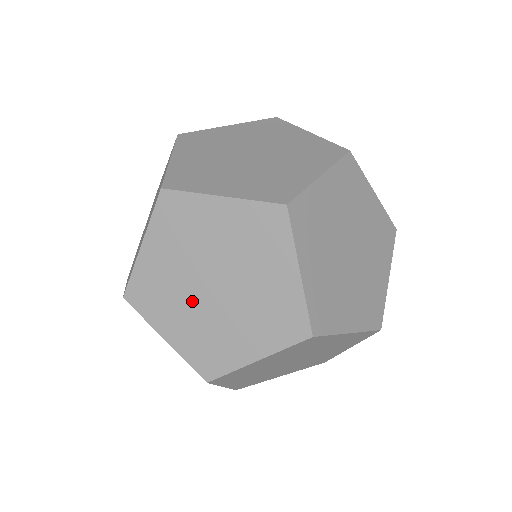
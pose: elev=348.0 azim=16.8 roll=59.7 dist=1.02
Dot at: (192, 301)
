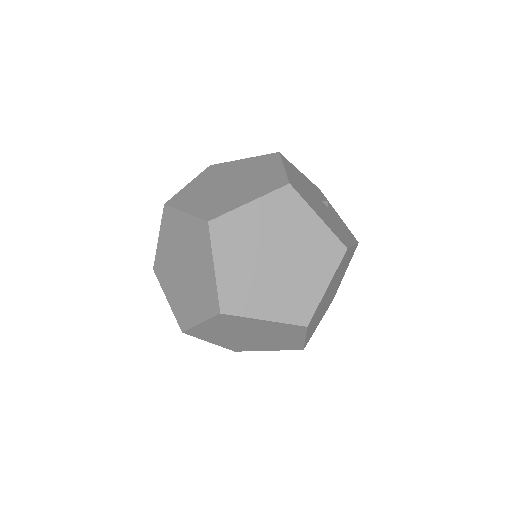
Dot at: (232, 338)
